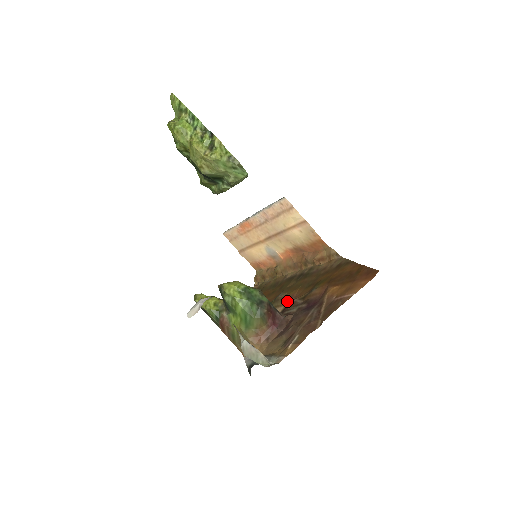
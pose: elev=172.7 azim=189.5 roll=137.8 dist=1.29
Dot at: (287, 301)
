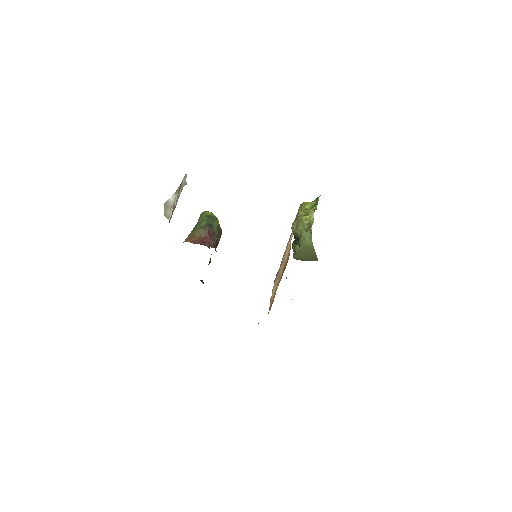
Dot at: occluded
